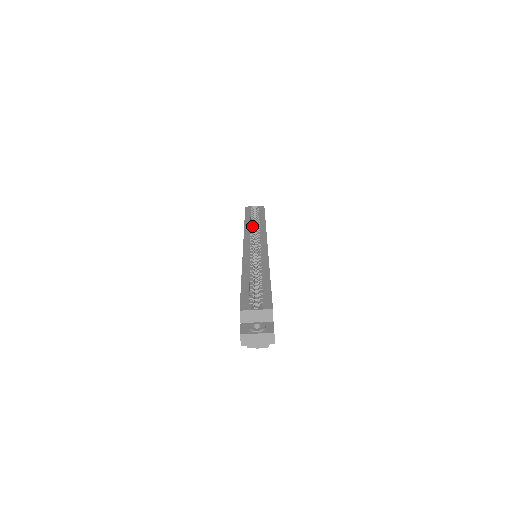
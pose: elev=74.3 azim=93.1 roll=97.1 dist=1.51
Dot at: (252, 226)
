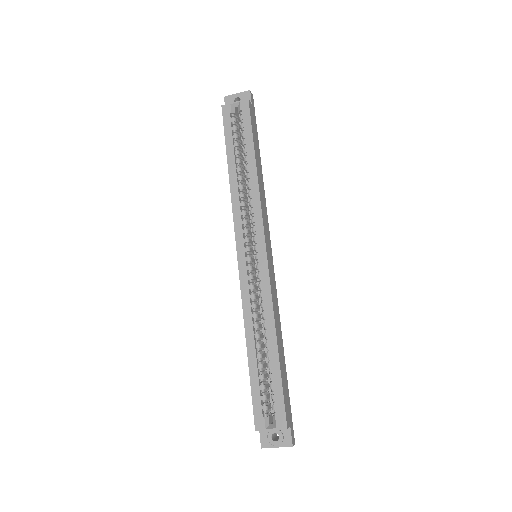
Dot at: (240, 185)
